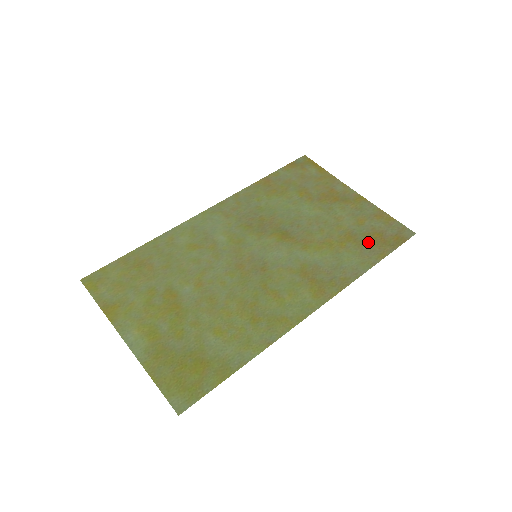
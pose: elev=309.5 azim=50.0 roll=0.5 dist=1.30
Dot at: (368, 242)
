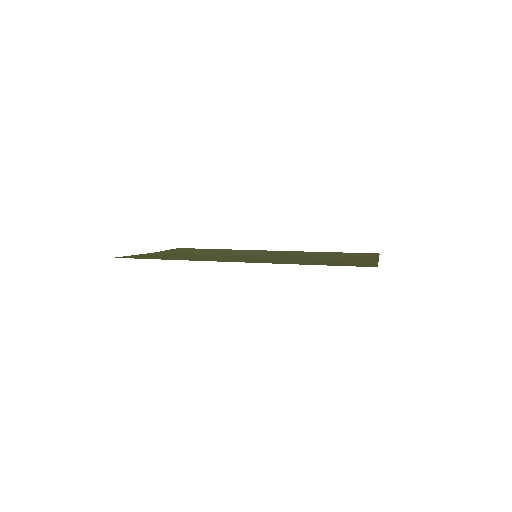
Dot at: (331, 263)
